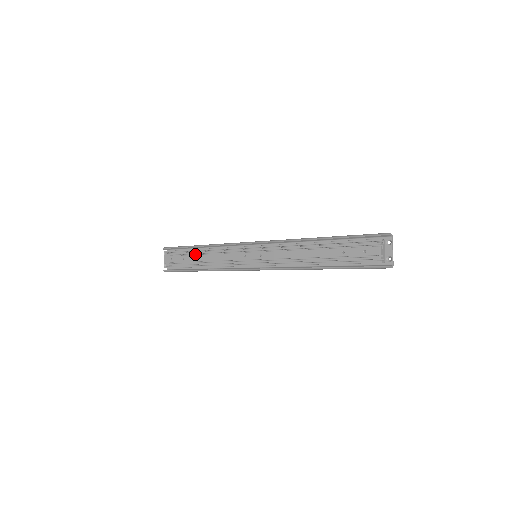
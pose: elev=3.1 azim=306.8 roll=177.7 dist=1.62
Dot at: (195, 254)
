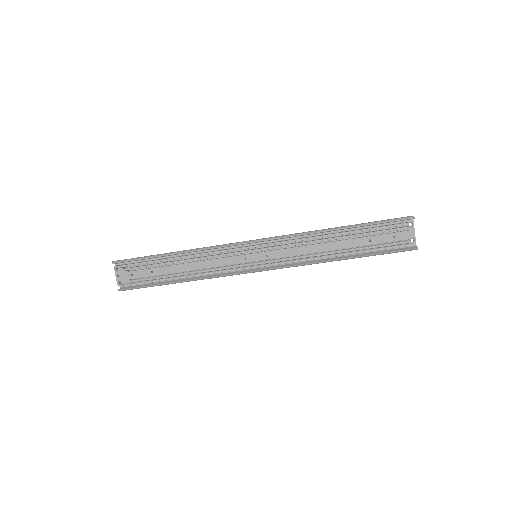
Dot at: (167, 264)
